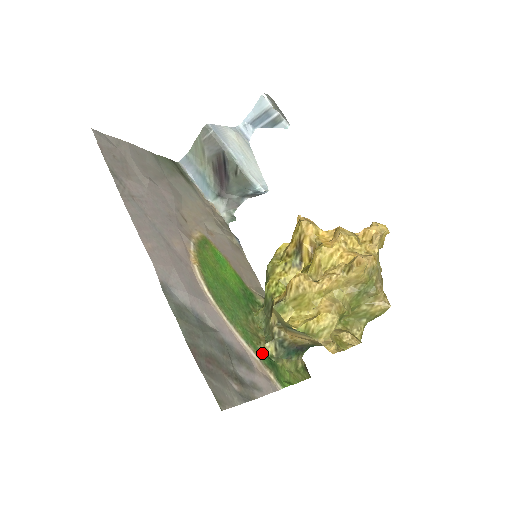
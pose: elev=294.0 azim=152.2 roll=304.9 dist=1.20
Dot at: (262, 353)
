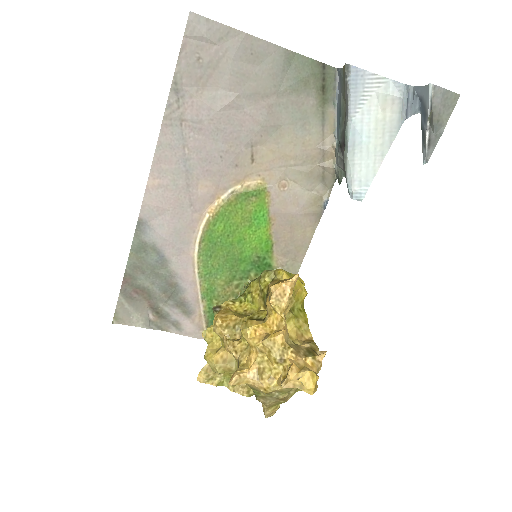
Dot at: occluded
